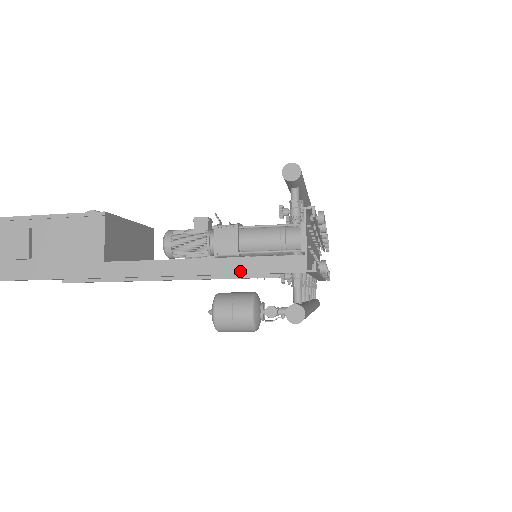
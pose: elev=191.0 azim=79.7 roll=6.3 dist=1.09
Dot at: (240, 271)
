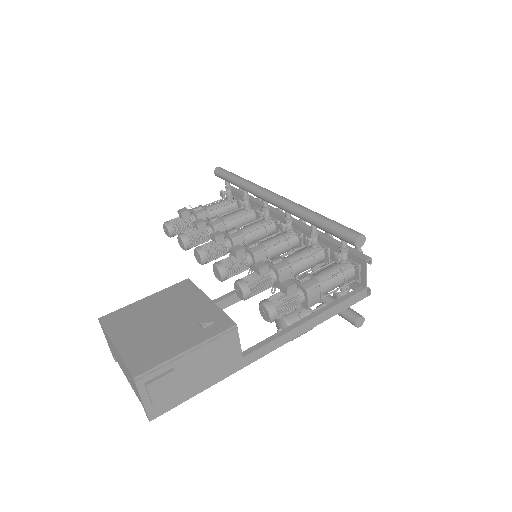
Dot at: (332, 315)
